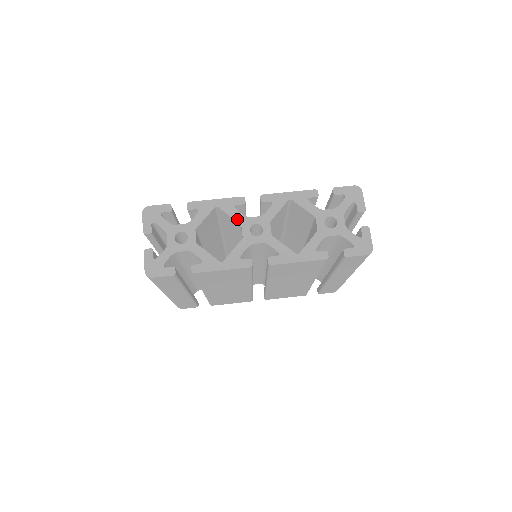
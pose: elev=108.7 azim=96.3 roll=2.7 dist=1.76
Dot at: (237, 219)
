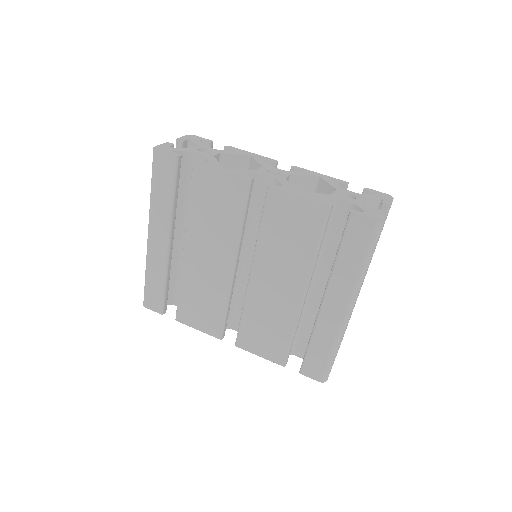
Dot at: (261, 163)
